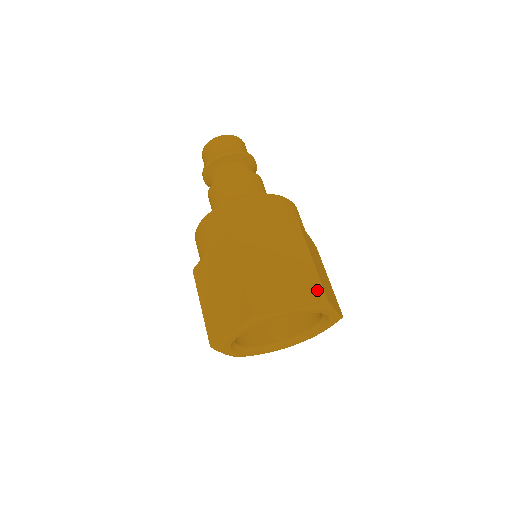
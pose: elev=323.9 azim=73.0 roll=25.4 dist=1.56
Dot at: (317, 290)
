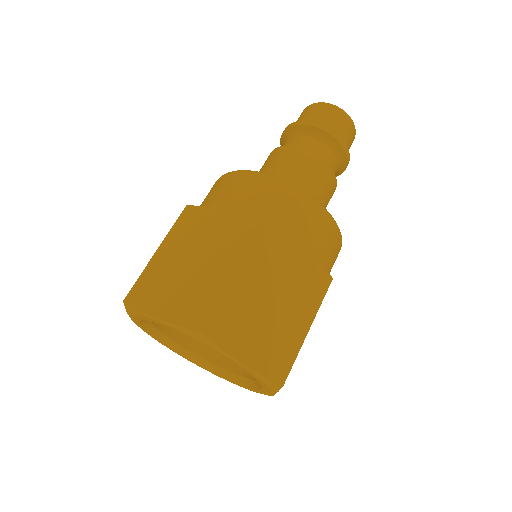
Dot at: (201, 311)
